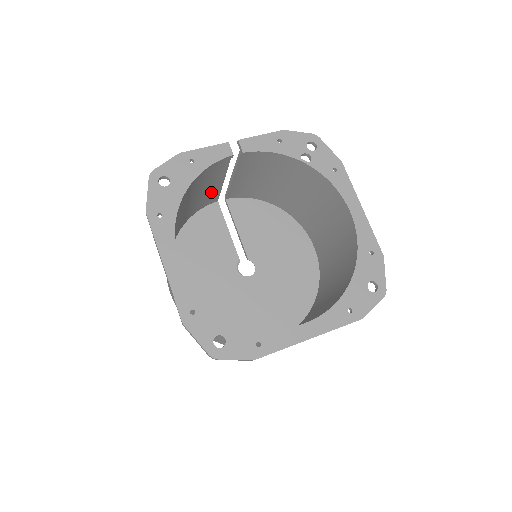
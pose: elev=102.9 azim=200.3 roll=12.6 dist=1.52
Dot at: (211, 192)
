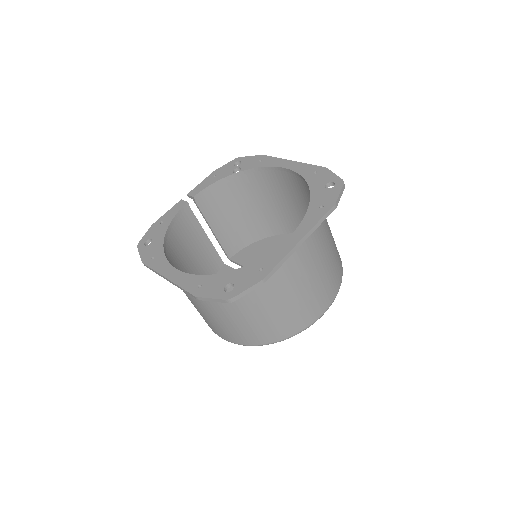
Dot at: (207, 253)
